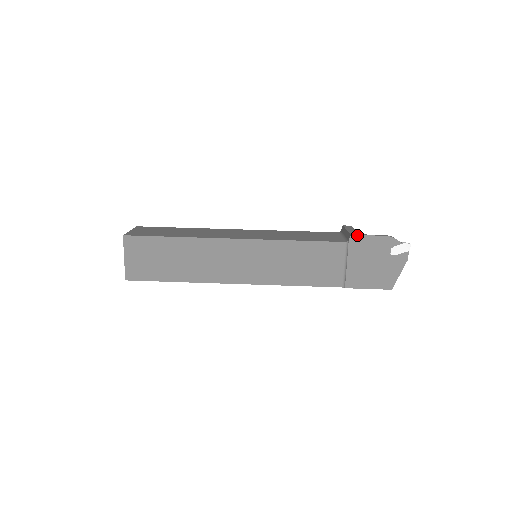
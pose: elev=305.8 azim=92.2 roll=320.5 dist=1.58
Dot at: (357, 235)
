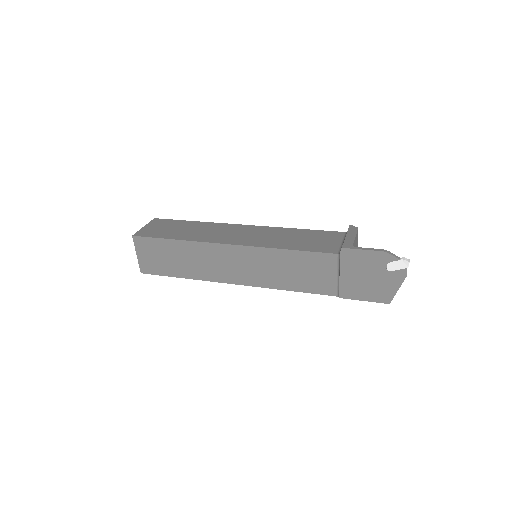
Dot at: (348, 248)
